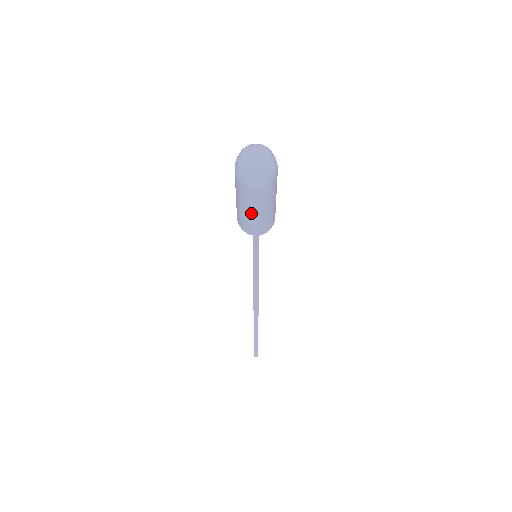
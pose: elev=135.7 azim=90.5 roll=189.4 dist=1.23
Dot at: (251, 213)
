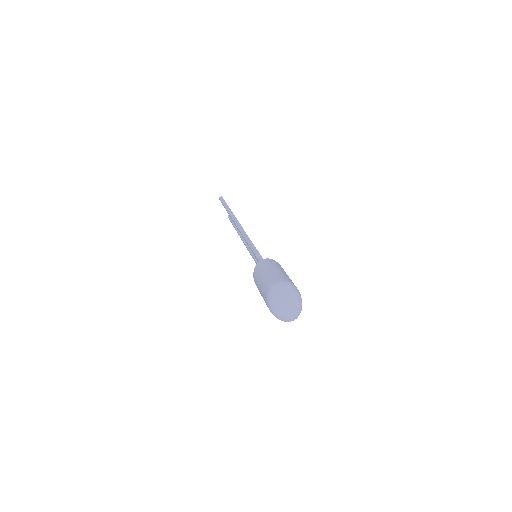
Dot at: occluded
